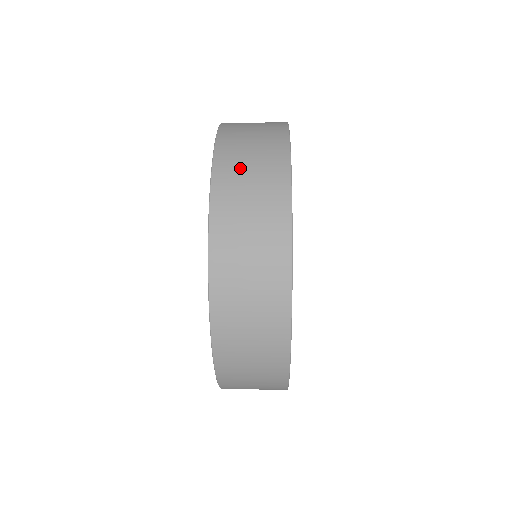
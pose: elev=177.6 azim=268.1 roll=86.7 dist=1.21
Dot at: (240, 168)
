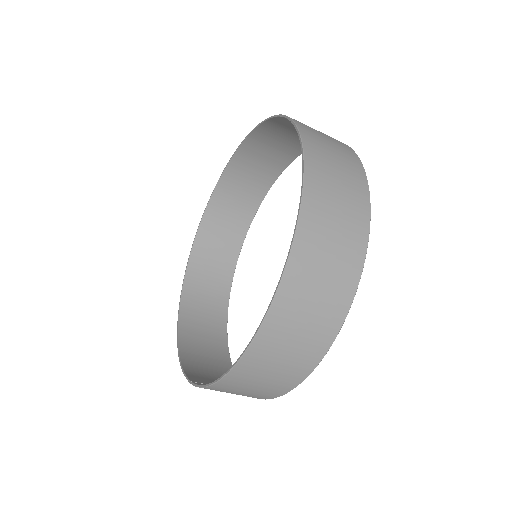
Dot at: (326, 152)
